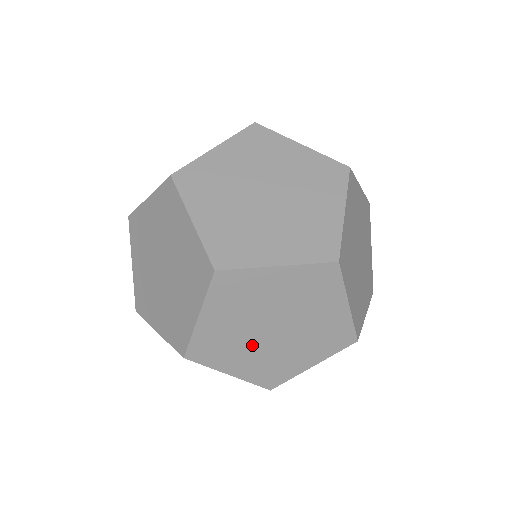
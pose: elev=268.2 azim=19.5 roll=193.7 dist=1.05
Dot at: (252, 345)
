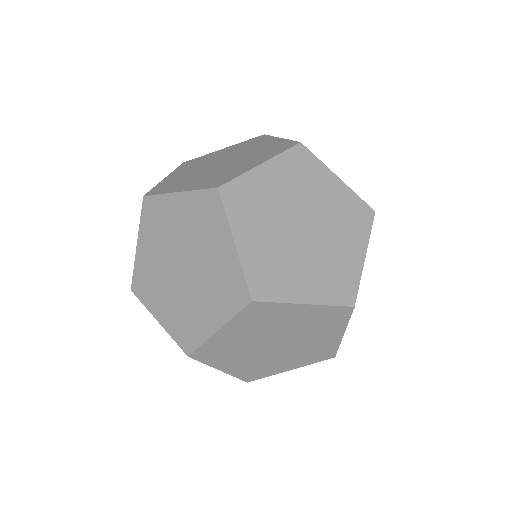
Dot at: occluded
